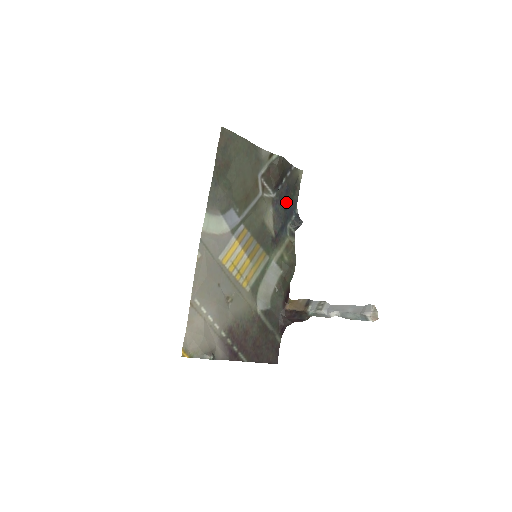
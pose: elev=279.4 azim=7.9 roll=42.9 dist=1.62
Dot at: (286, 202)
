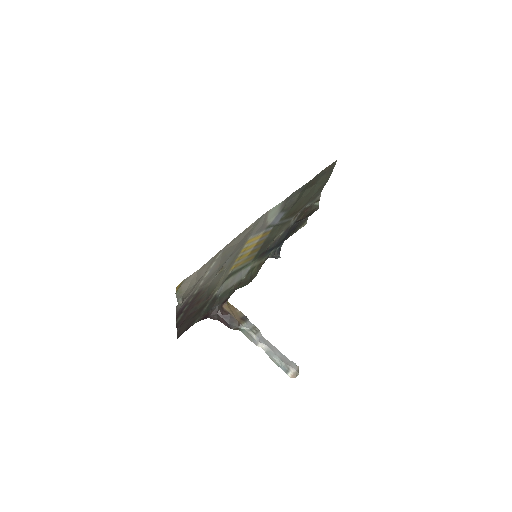
Dot at: (287, 235)
